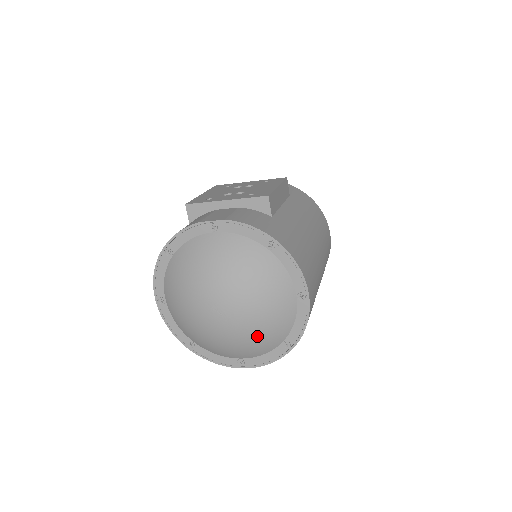
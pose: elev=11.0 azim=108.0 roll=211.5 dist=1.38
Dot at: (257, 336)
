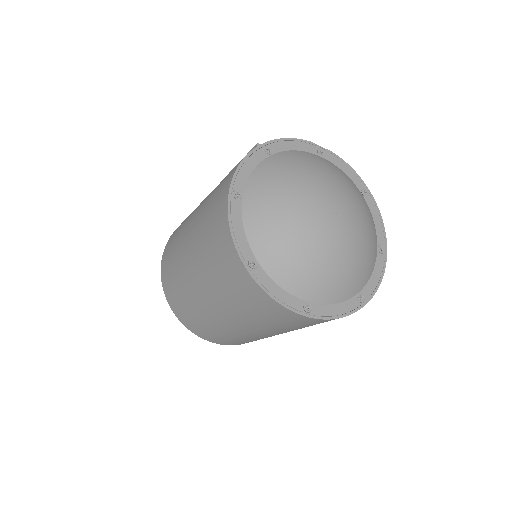
Dot at: (353, 264)
